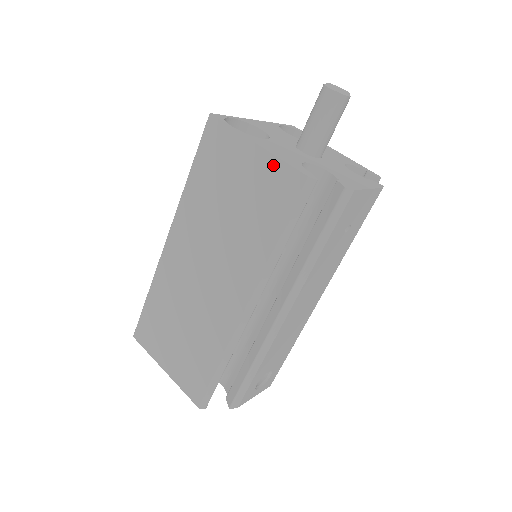
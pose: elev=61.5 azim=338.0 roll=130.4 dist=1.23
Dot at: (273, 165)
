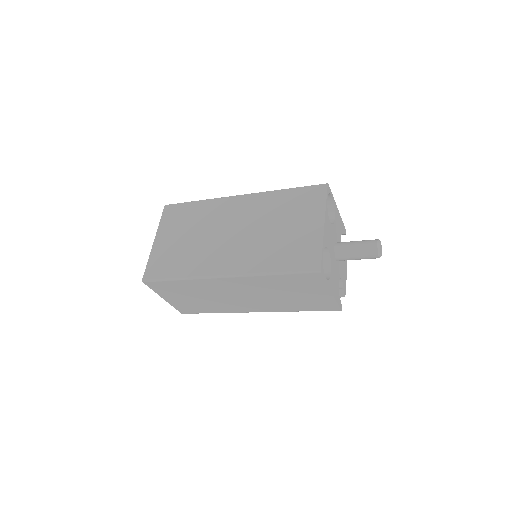
Dot at: (331, 301)
